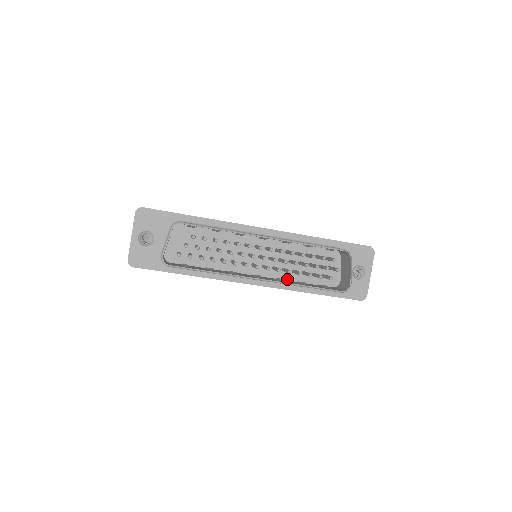
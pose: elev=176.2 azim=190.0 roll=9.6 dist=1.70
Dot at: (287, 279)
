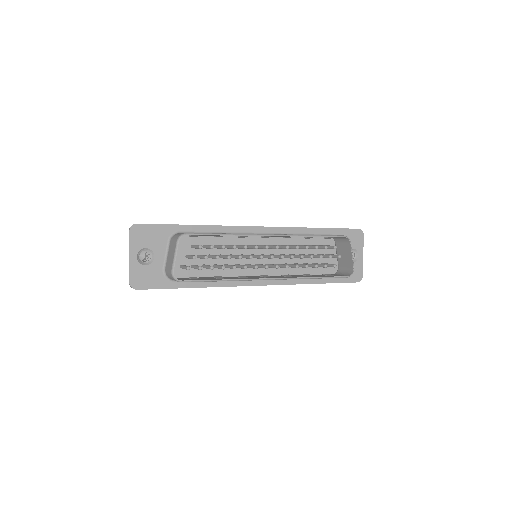
Dot at: (290, 274)
